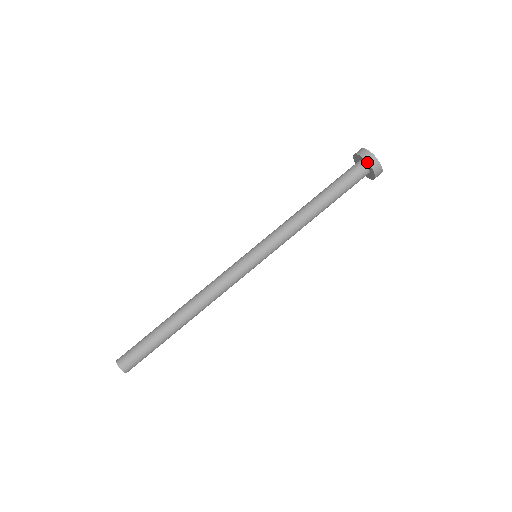
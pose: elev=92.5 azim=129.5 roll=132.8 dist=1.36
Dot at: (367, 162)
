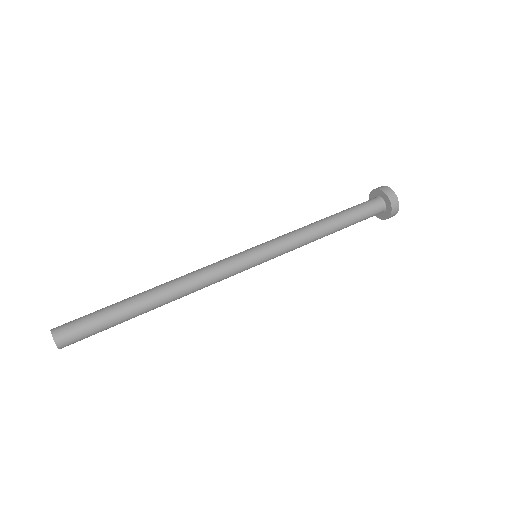
Dot at: (390, 201)
